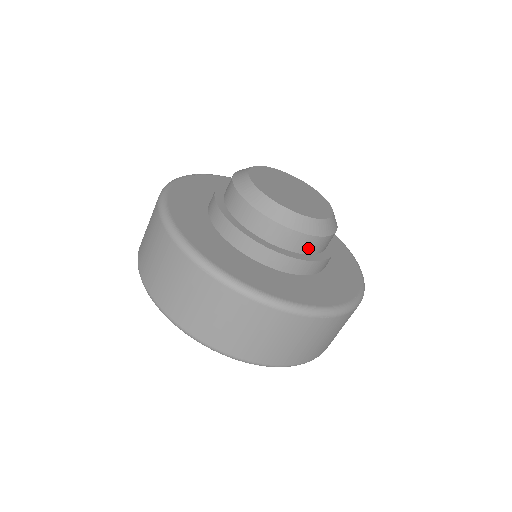
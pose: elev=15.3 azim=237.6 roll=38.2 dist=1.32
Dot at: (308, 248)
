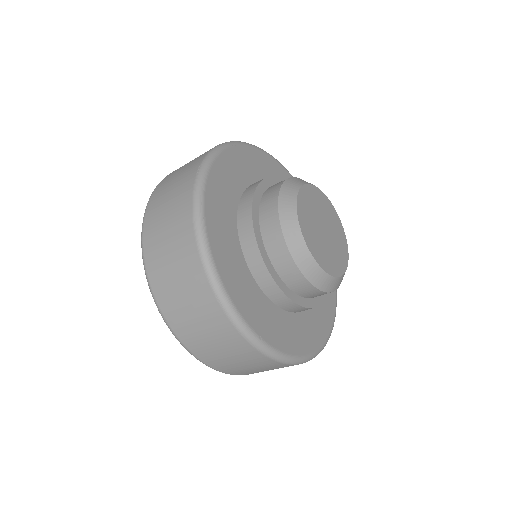
Dot at: (313, 296)
